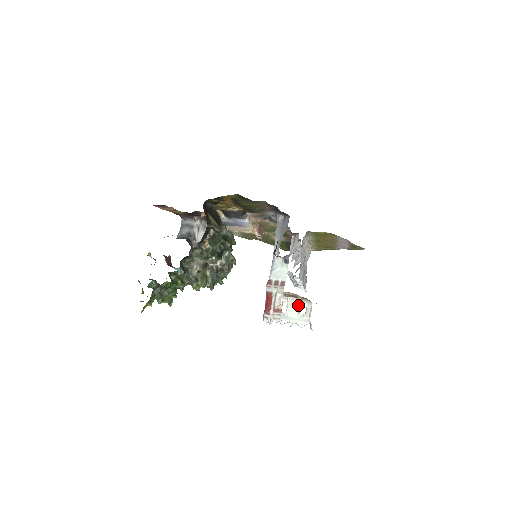
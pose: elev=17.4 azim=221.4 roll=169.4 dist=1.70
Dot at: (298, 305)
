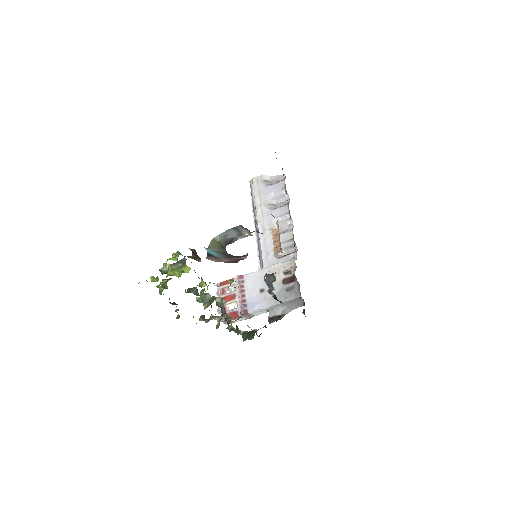
Dot at: occluded
